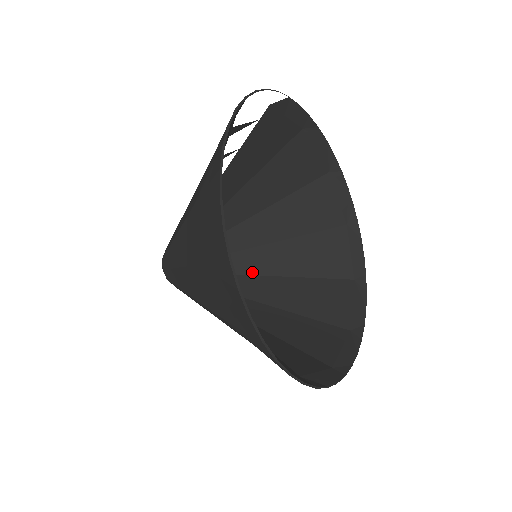
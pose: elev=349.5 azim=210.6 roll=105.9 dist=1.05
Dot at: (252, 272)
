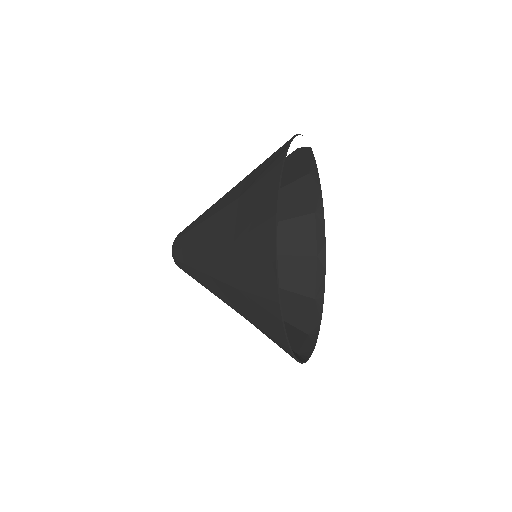
Dot at: occluded
